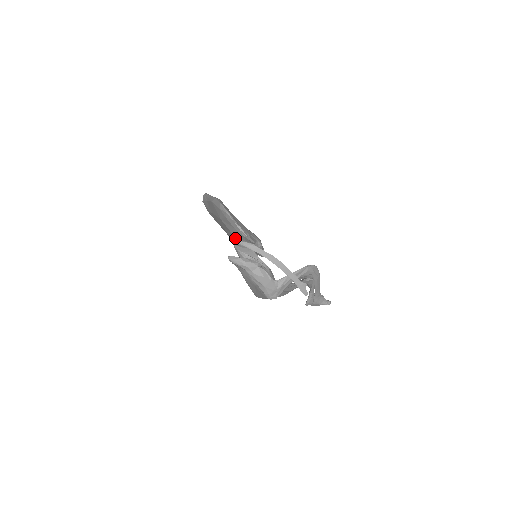
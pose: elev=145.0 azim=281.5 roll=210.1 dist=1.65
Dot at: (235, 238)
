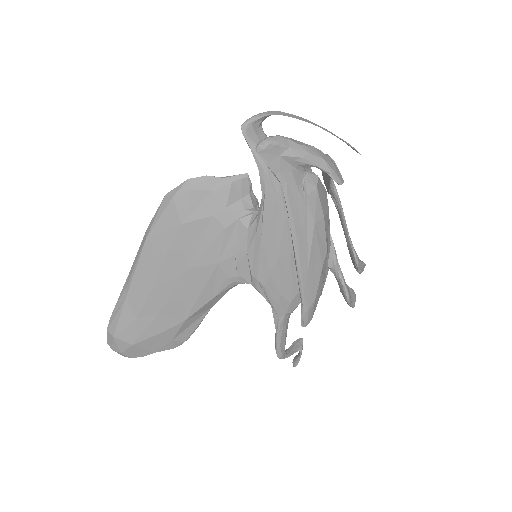
Dot at: (222, 218)
